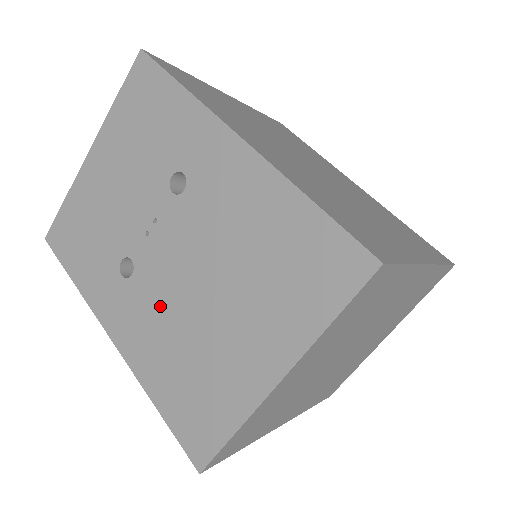
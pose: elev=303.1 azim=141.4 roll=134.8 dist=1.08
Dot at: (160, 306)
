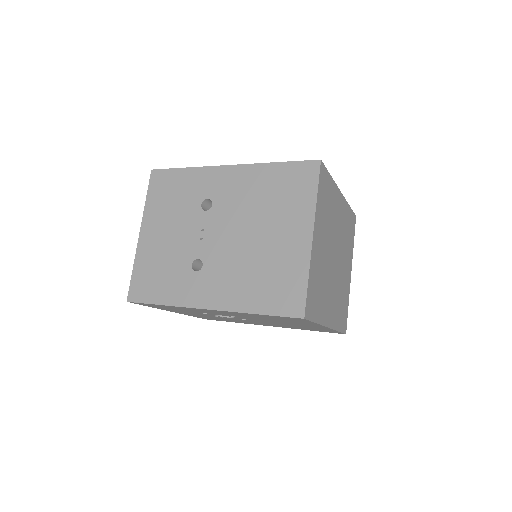
Dot at: (229, 264)
